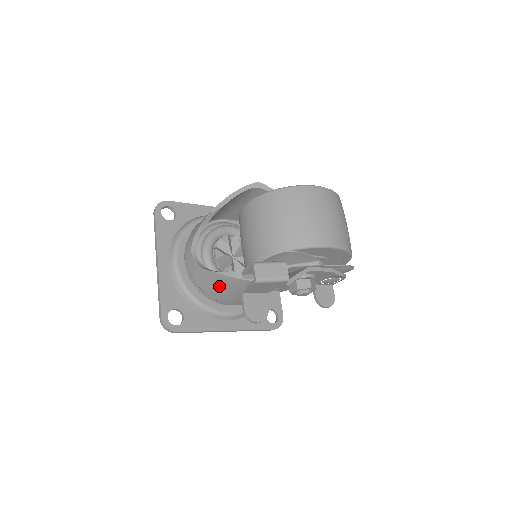
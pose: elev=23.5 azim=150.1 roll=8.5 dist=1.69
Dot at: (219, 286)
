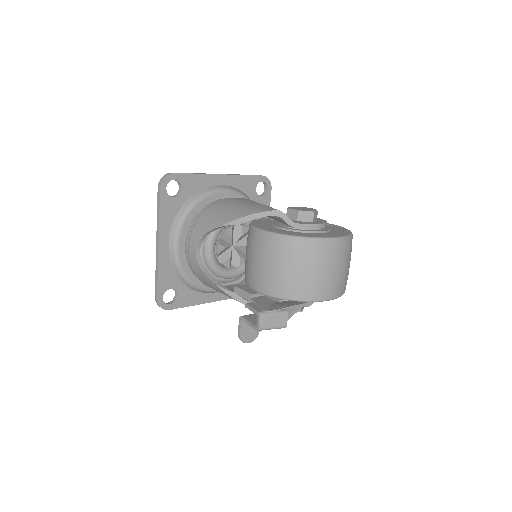
Dot at: (218, 290)
